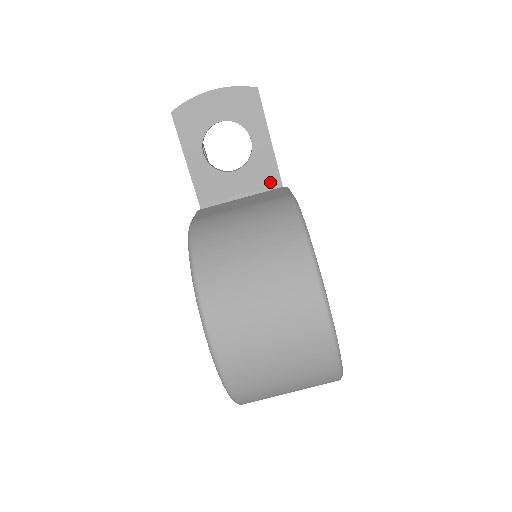
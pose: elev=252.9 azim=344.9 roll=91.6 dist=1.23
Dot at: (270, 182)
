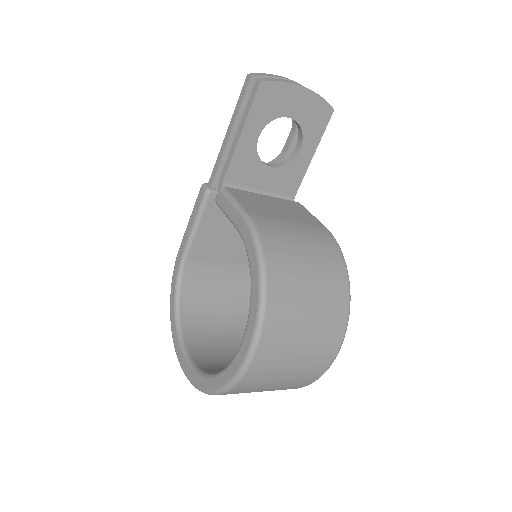
Dot at: (288, 191)
